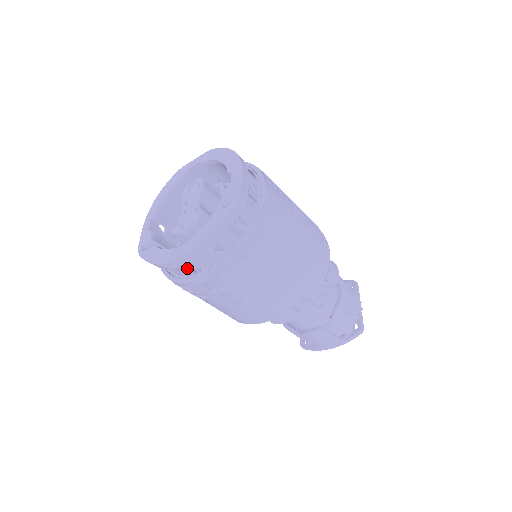
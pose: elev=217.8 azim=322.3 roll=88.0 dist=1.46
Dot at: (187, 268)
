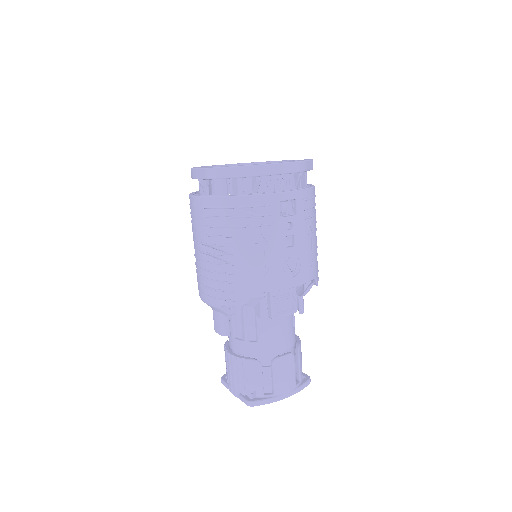
Dot at: (261, 192)
